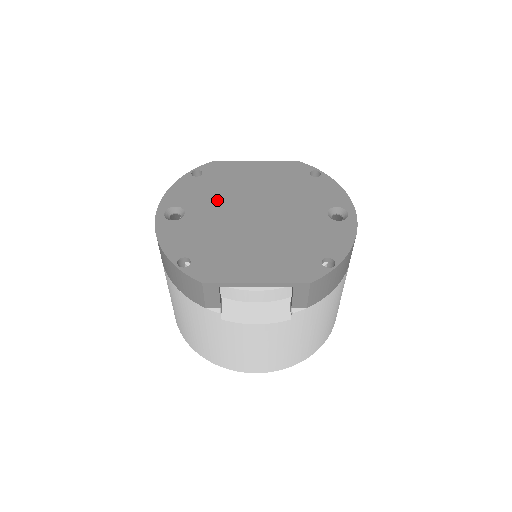
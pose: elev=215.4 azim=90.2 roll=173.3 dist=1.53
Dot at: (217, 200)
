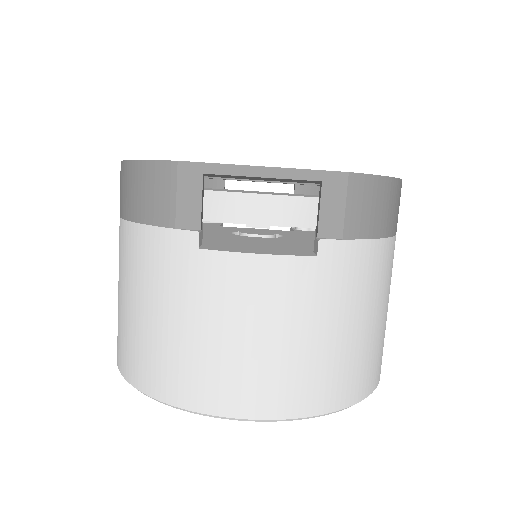
Dot at: occluded
